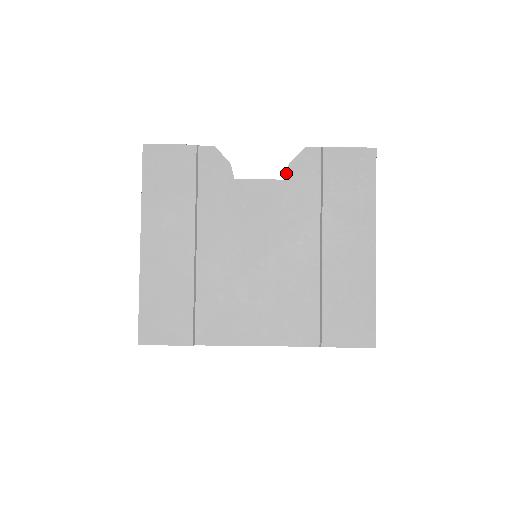
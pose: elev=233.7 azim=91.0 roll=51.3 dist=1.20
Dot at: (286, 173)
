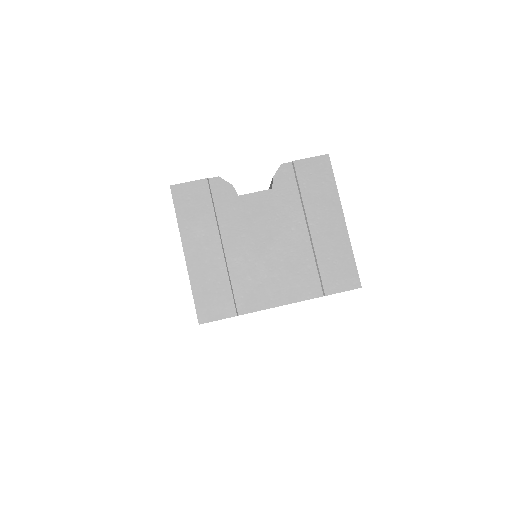
Dot at: (272, 184)
